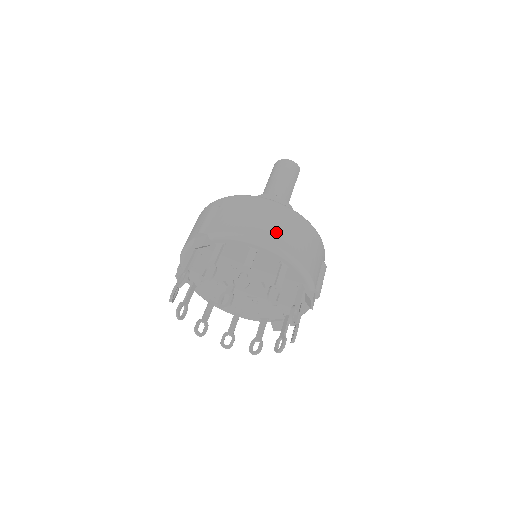
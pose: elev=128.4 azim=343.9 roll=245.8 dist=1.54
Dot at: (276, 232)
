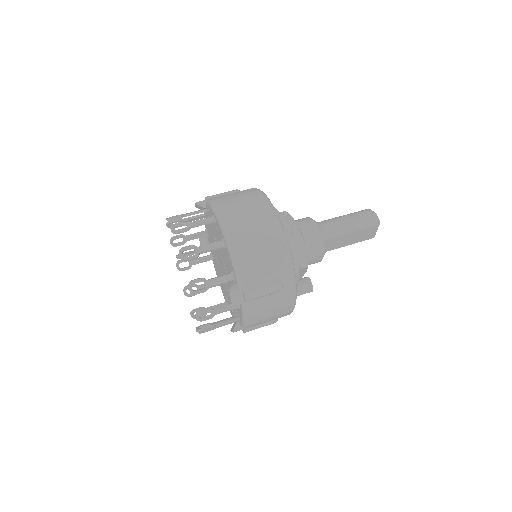
Dot at: (237, 214)
